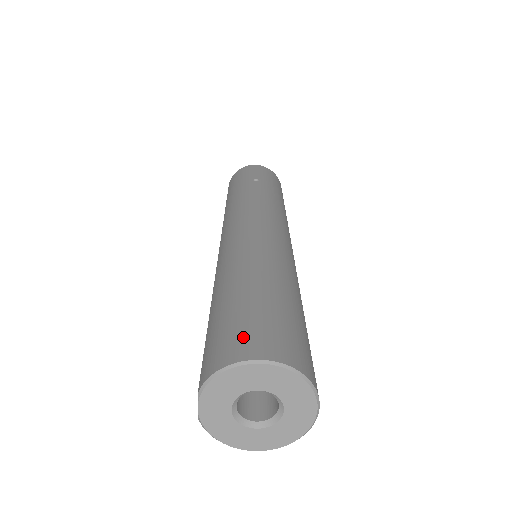
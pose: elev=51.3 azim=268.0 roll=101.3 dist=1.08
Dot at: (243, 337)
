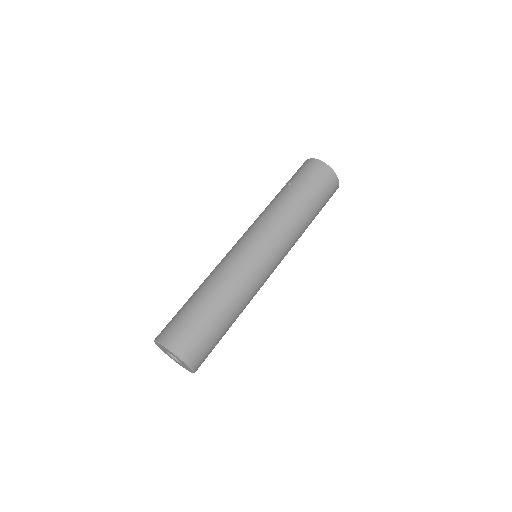
Dot at: (165, 328)
